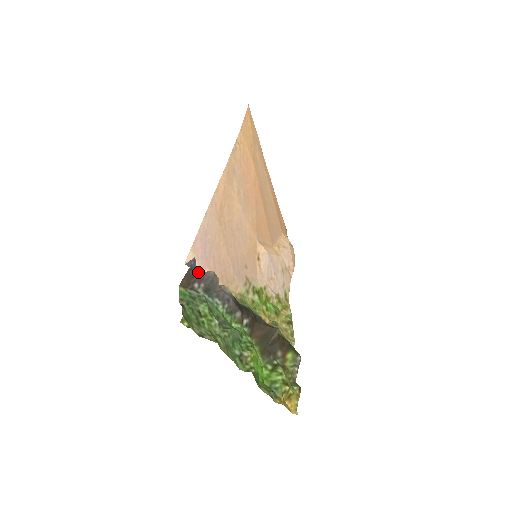
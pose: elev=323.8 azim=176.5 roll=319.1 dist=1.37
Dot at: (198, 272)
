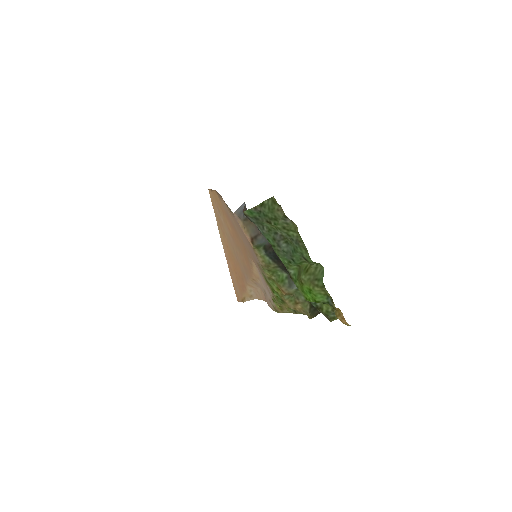
Dot at: occluded
